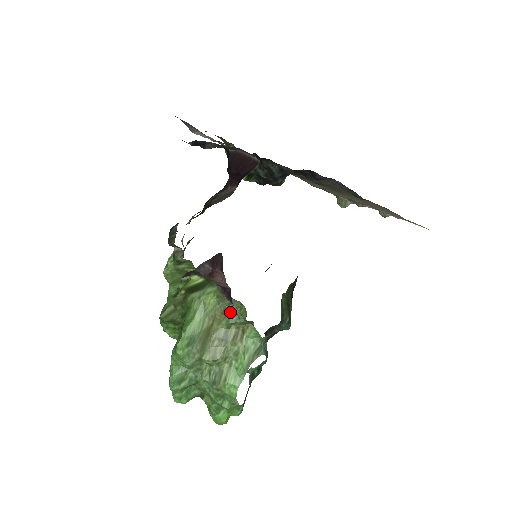
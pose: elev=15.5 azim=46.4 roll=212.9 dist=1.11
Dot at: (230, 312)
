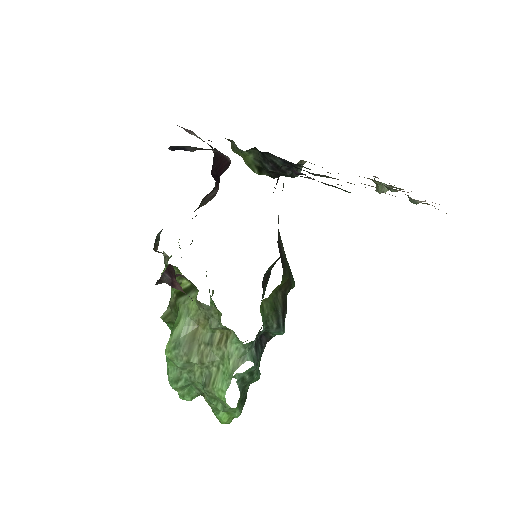
Dot at: (211, 317)
